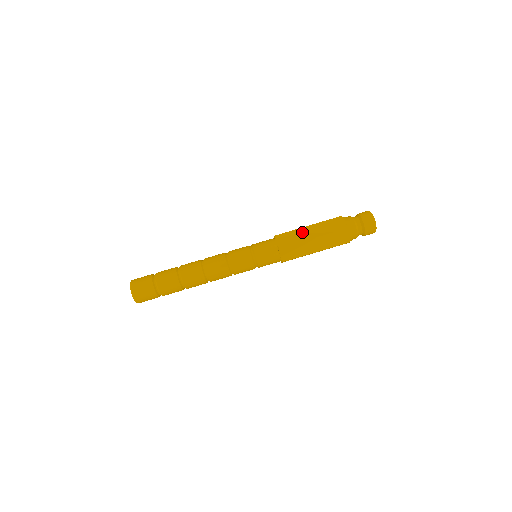
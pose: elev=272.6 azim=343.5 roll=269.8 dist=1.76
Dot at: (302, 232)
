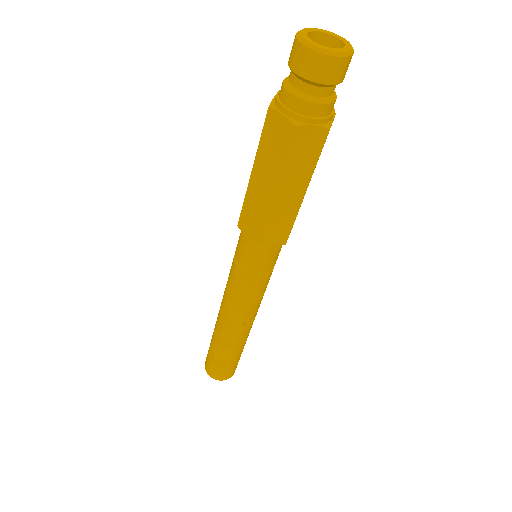
Dot at: (254, 193)
